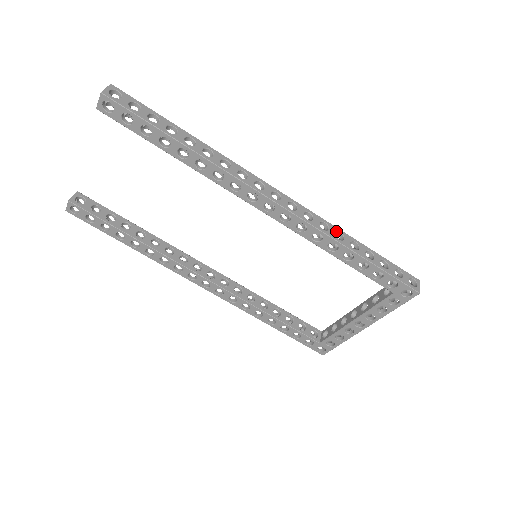
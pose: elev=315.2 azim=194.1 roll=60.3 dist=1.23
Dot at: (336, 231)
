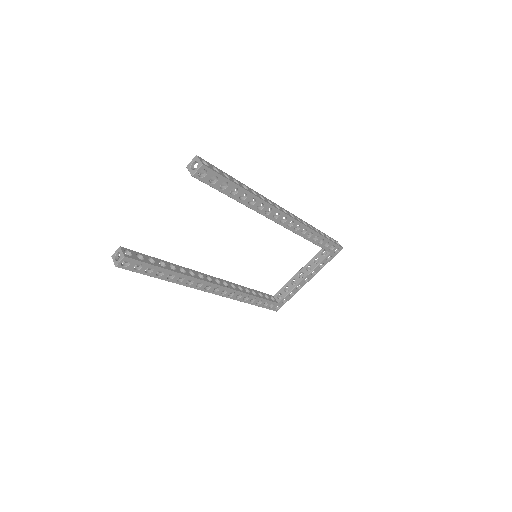
Dot at: (308, 225)
